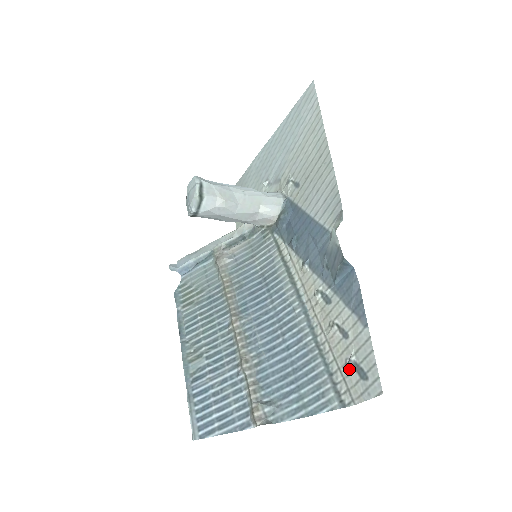
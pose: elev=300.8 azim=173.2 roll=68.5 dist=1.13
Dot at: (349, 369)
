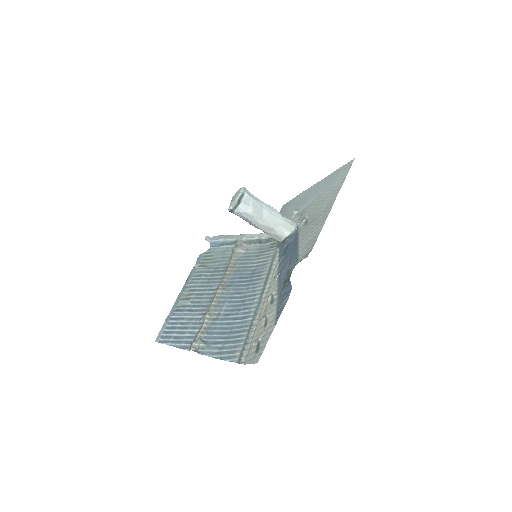
Dot at: (255, 344)
